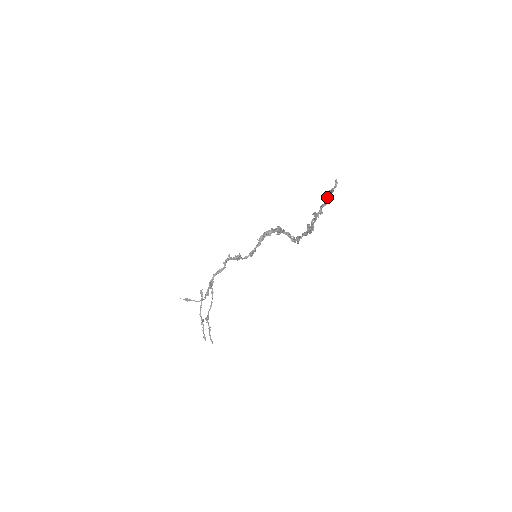
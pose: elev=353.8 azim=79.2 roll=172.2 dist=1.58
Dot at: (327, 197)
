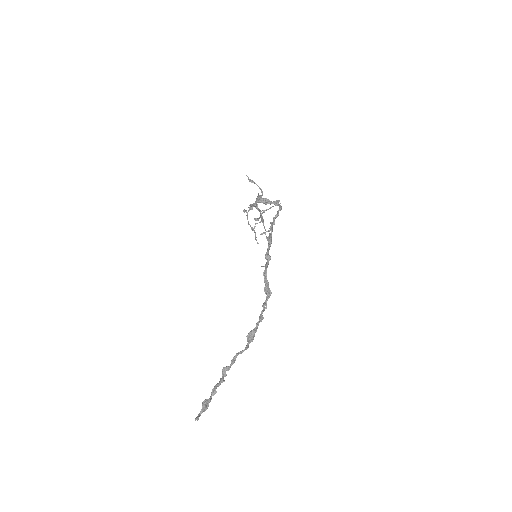
Dot at: (205, 403)
